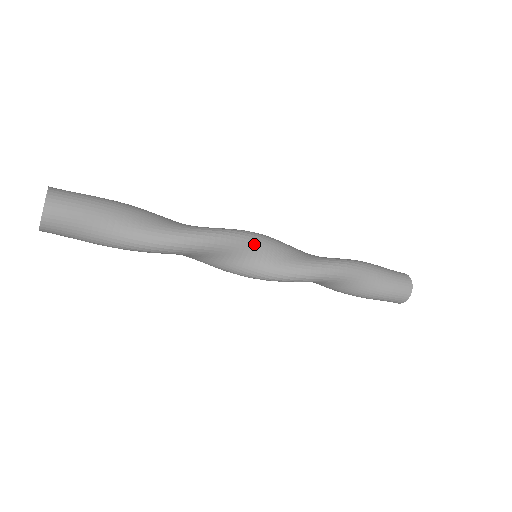
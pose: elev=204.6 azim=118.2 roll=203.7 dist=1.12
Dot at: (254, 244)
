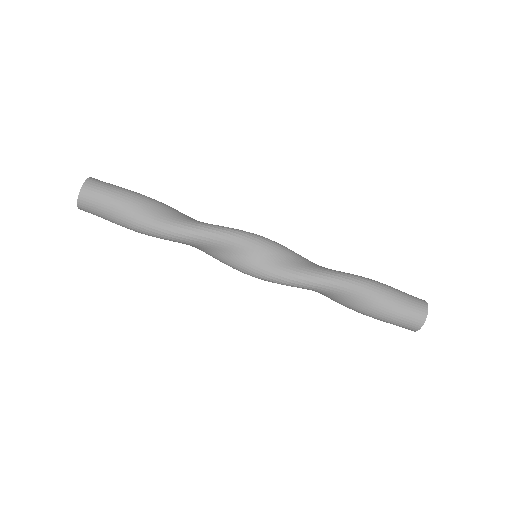
Dot at: (250, 244)
